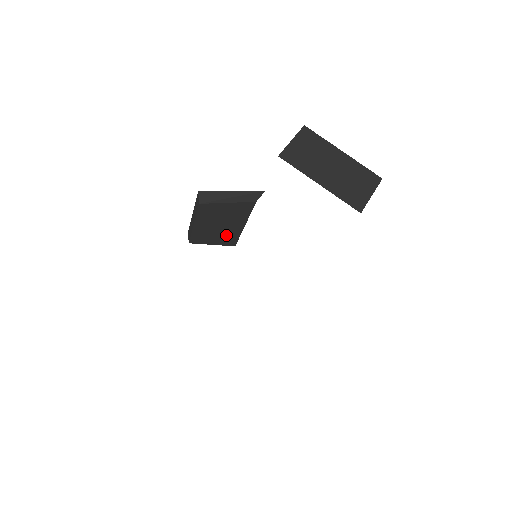
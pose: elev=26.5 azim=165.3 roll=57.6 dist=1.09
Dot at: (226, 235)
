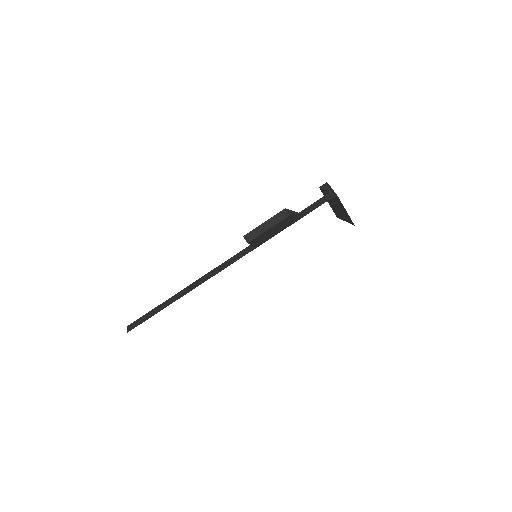
Dot at: (265, 239)
